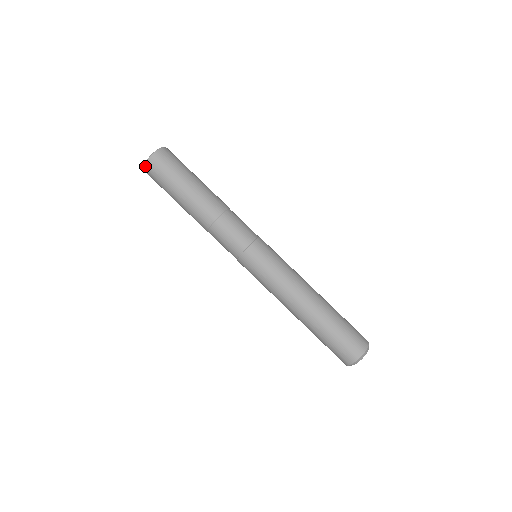
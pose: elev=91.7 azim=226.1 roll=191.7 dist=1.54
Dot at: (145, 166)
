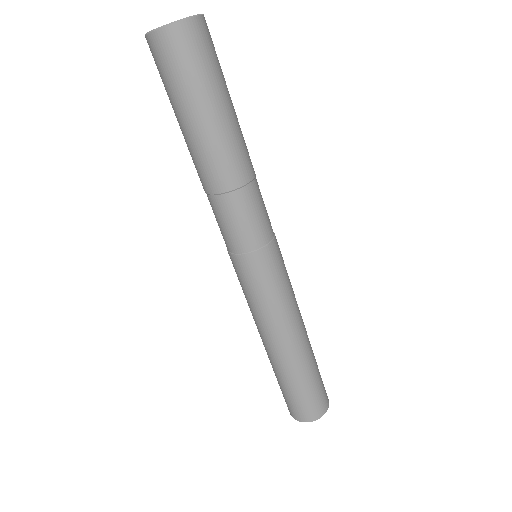
Dot at: (166, 29)
